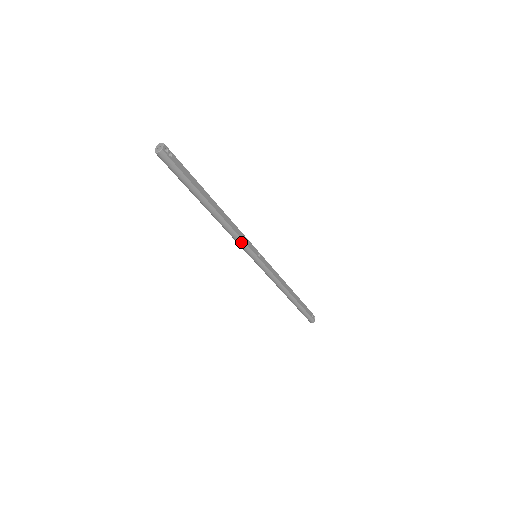
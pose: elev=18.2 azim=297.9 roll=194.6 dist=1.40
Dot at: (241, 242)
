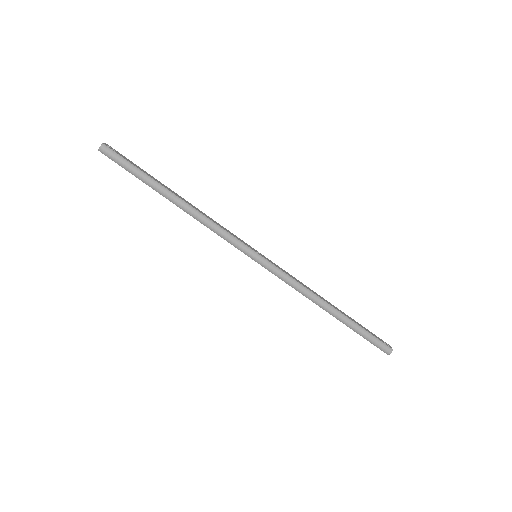
Dot at: (227, 235)
